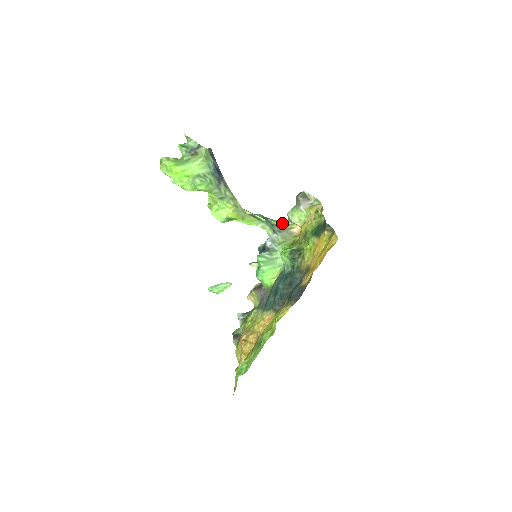
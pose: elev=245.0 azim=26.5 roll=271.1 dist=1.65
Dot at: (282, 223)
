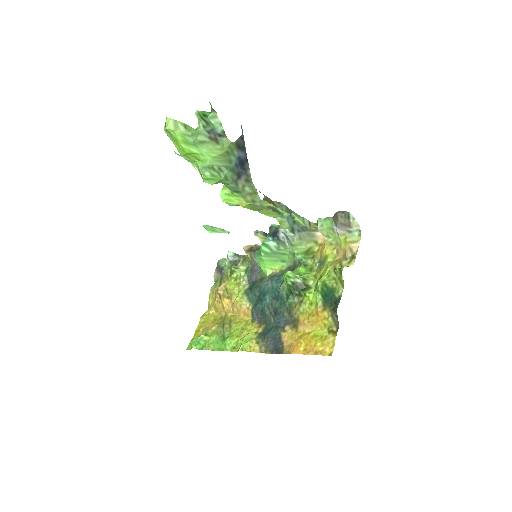
Dot at: (308, 222)
